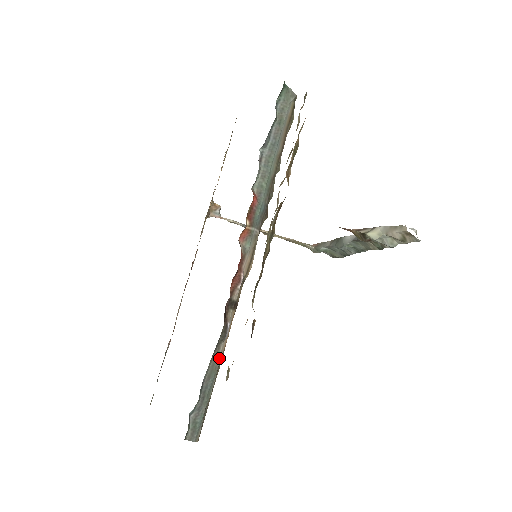
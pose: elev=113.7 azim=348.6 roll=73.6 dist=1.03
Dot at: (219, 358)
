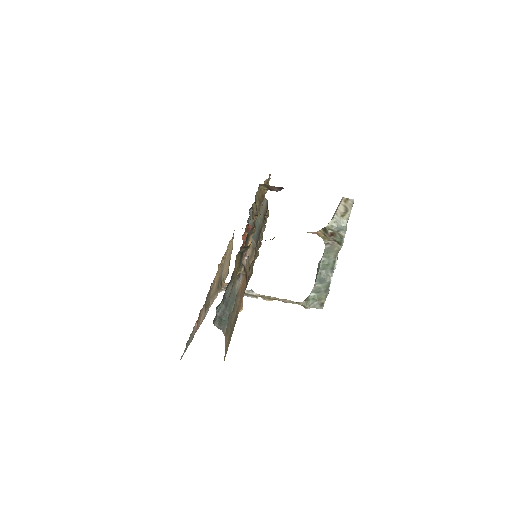
Dot at: (236, 290)
